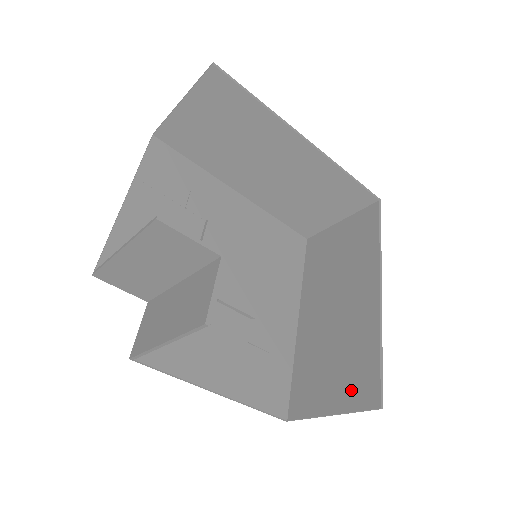
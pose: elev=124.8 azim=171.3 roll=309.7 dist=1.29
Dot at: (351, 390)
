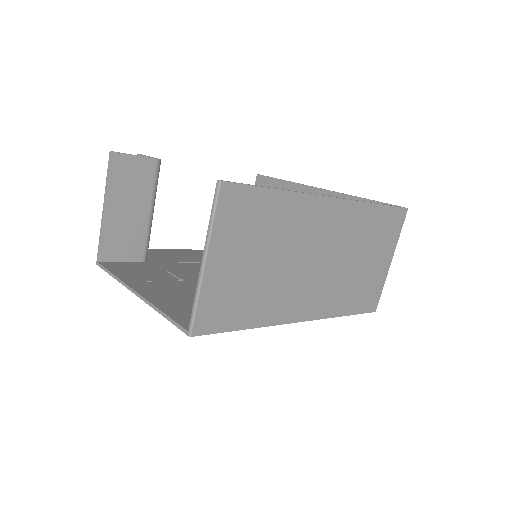
Dot at: (231, 226)
